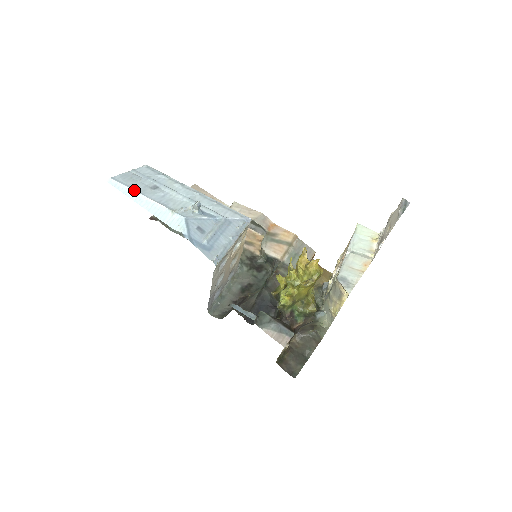
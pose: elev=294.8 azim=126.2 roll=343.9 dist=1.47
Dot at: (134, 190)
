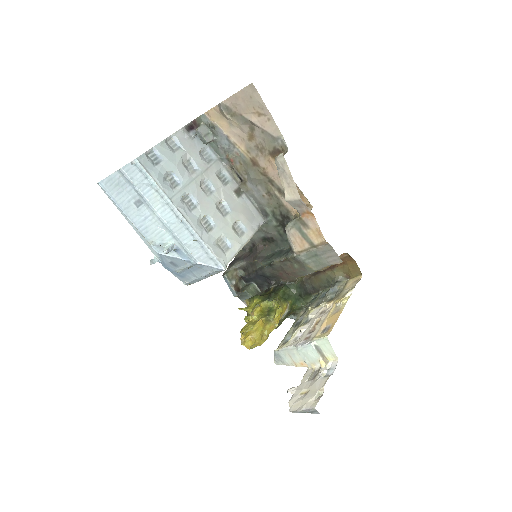
Dot at: (118, 207)
